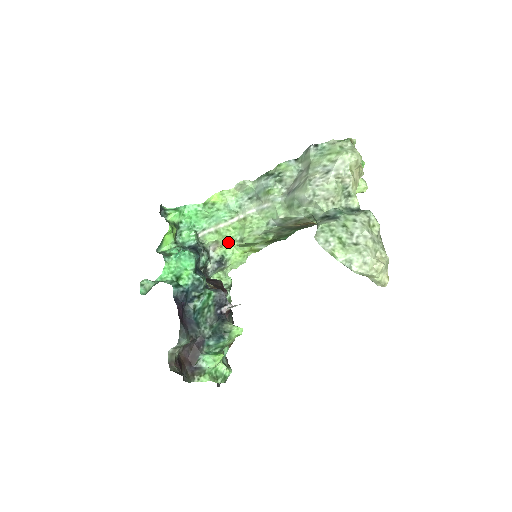
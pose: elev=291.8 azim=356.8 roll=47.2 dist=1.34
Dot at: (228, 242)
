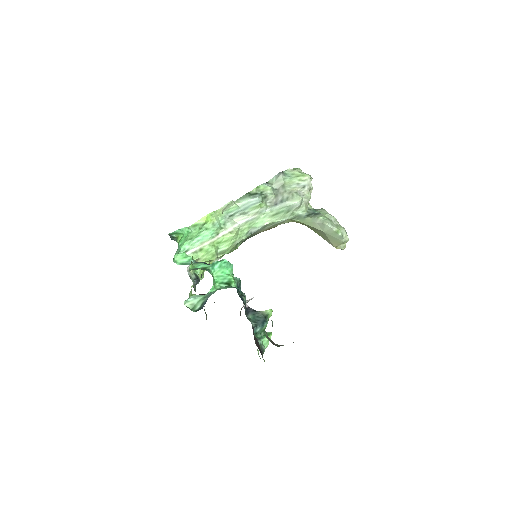
Dot at: (211, 257)
